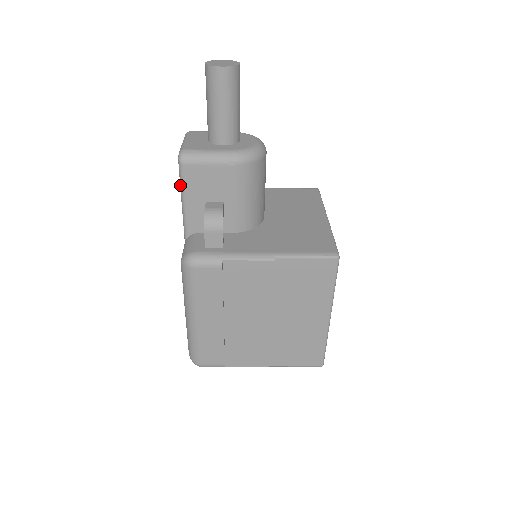
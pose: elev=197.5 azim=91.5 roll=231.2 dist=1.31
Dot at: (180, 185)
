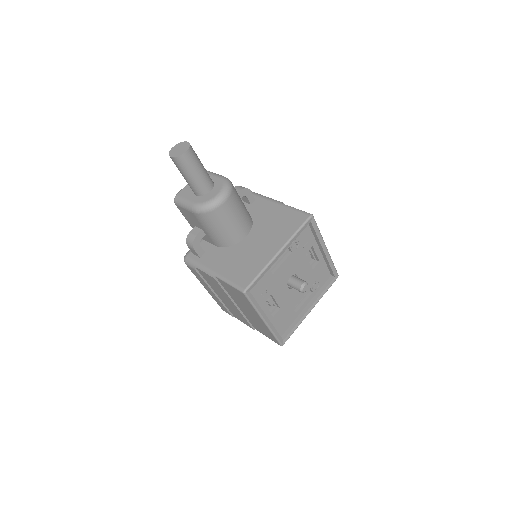
Dot at: occluded
